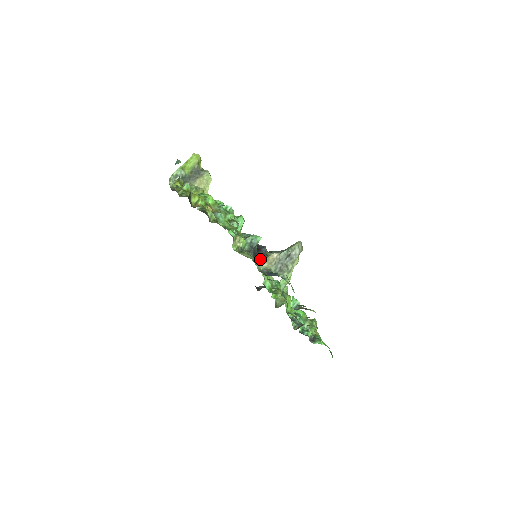
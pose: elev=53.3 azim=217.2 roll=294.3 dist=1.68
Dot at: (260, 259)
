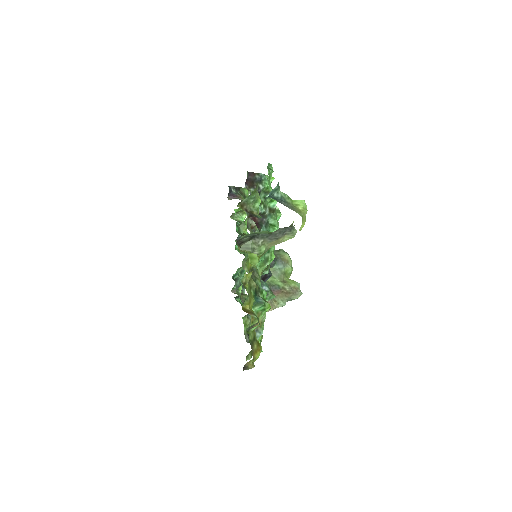
Dot at: occluded
